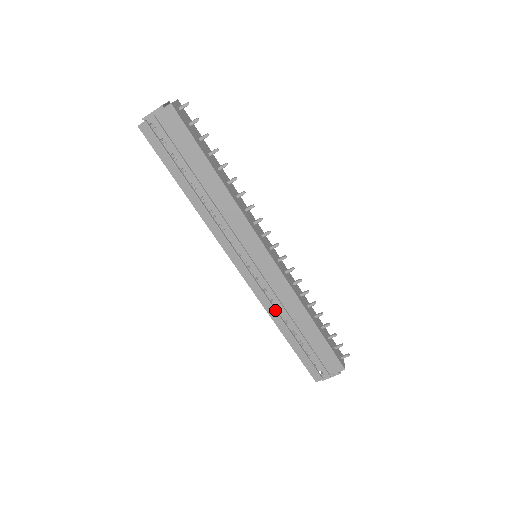
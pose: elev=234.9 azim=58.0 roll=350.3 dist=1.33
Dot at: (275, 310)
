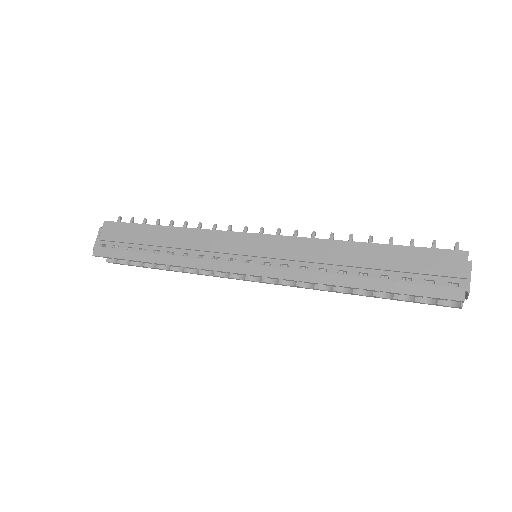
Dot at: (316, 272)
